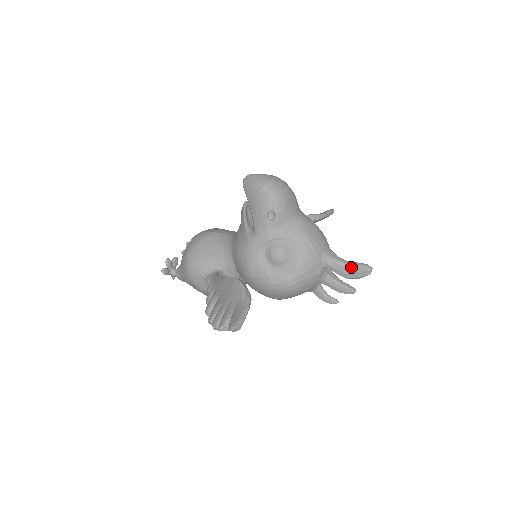
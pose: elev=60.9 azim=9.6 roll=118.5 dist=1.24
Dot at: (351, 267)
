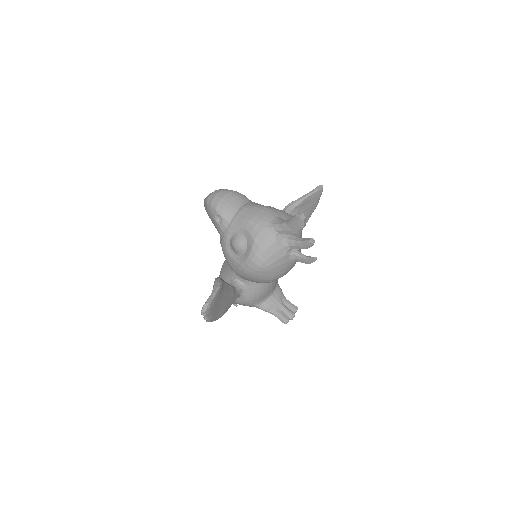
Dot at: (290, 223)
